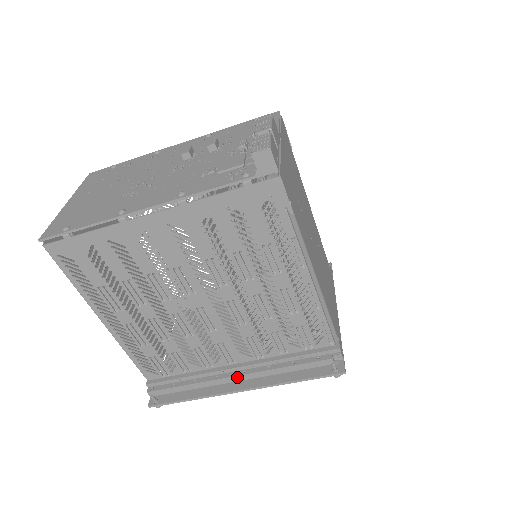
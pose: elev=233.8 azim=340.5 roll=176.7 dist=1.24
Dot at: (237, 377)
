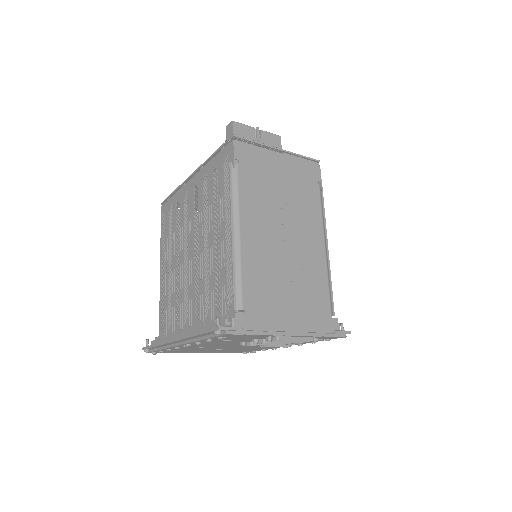
Dot at: (183, 334)
